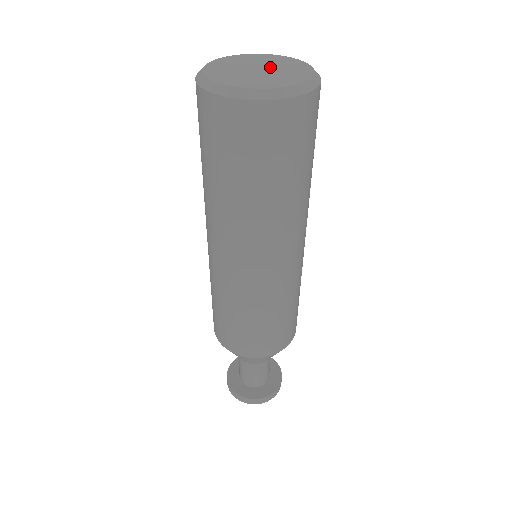
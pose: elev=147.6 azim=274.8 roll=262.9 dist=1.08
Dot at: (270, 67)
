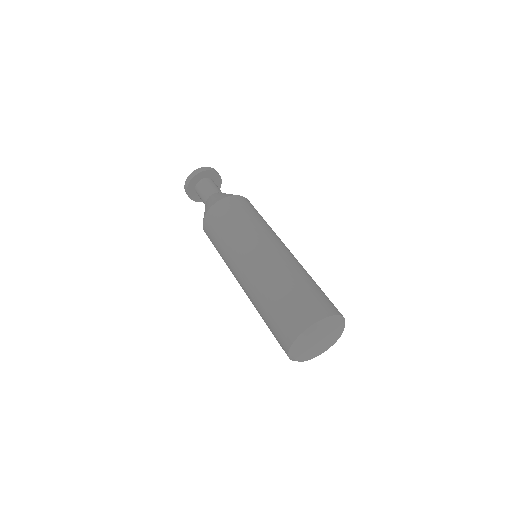
Dot at: (325, 337)
